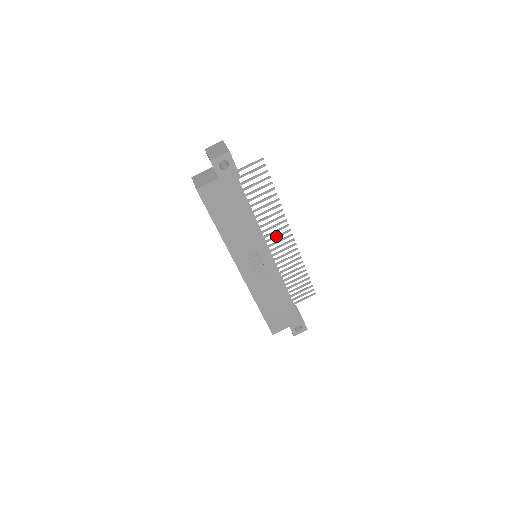
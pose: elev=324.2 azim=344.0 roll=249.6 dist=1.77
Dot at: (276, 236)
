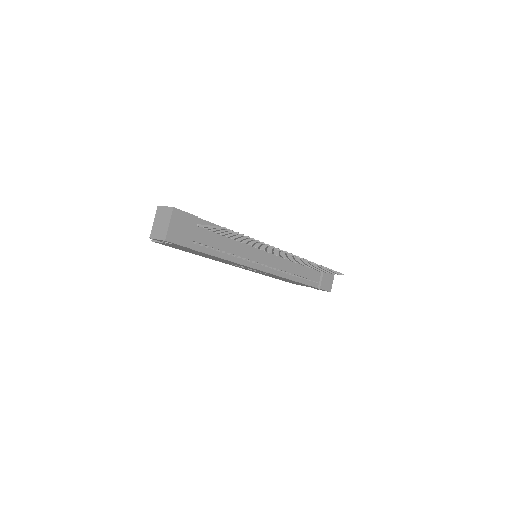
Dot at: (275, 252)
